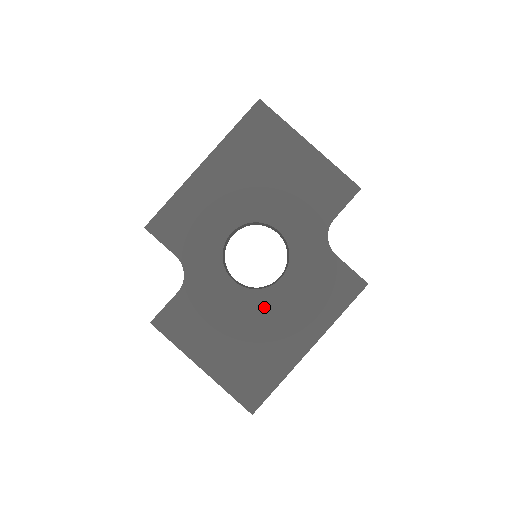
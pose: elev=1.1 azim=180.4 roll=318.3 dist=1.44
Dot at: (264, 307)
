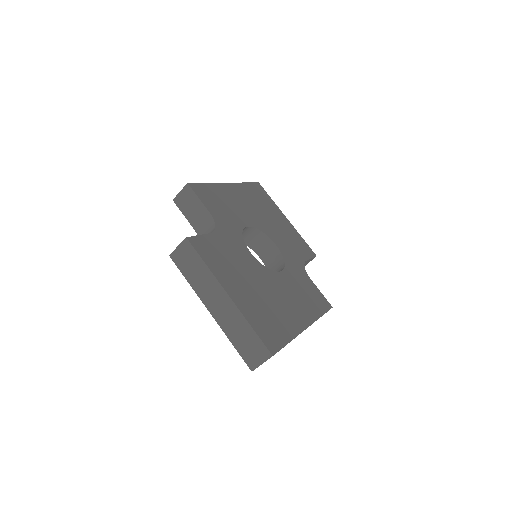
Dot at: (273, 281)
